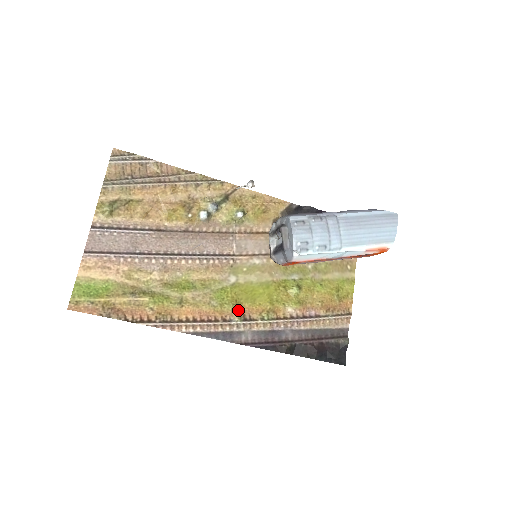
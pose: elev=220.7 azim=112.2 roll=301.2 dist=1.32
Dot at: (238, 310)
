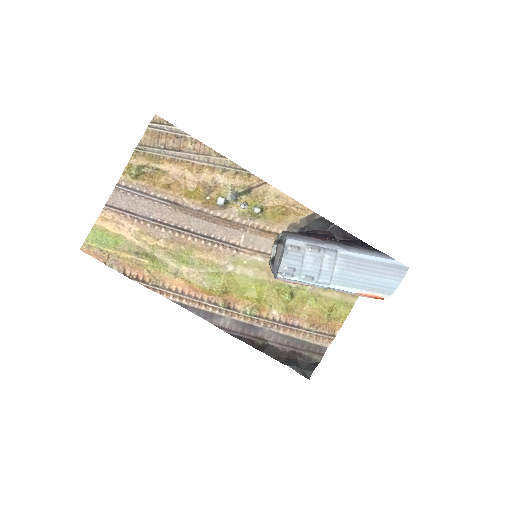
Dot at: (225, 297)
